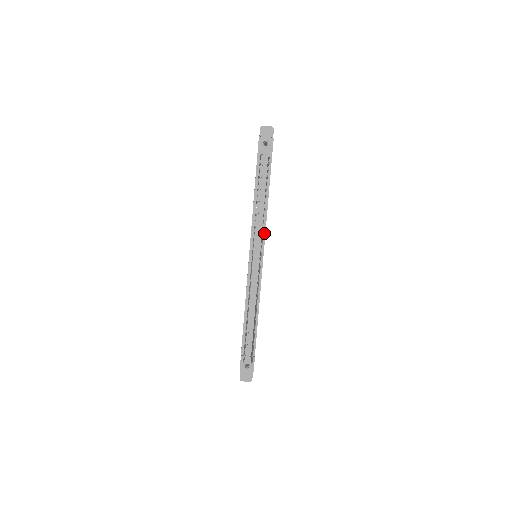
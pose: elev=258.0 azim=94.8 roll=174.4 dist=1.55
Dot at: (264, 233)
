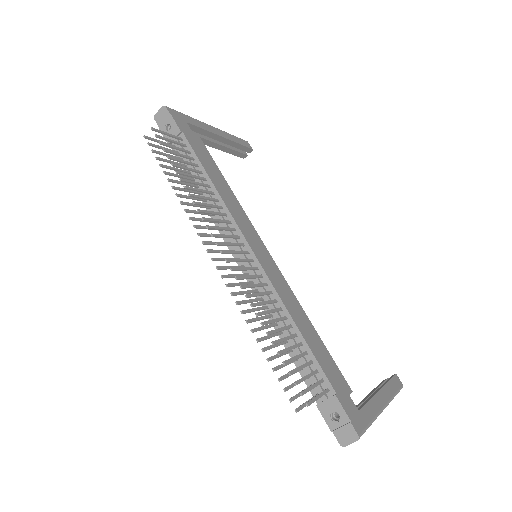
Dot at: (232, 219)
